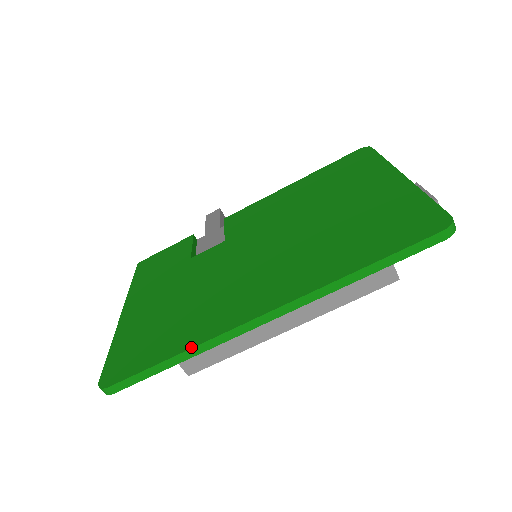
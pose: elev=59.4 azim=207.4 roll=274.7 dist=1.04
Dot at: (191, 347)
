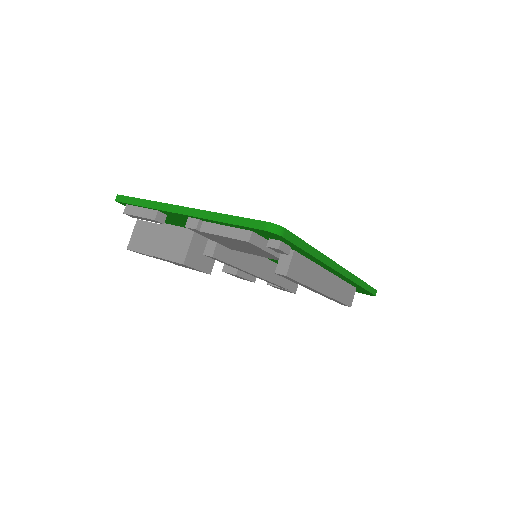
Dot at: (319, 251)
